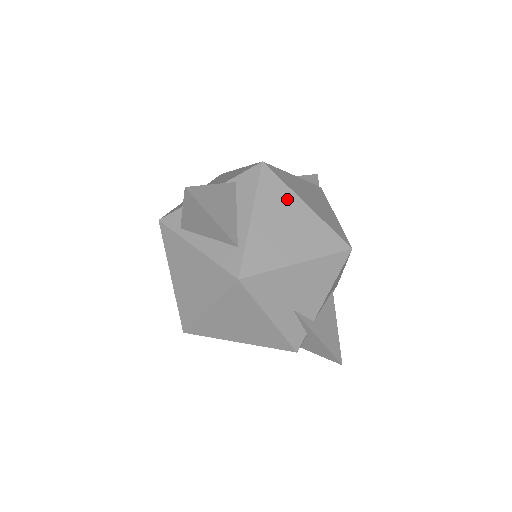
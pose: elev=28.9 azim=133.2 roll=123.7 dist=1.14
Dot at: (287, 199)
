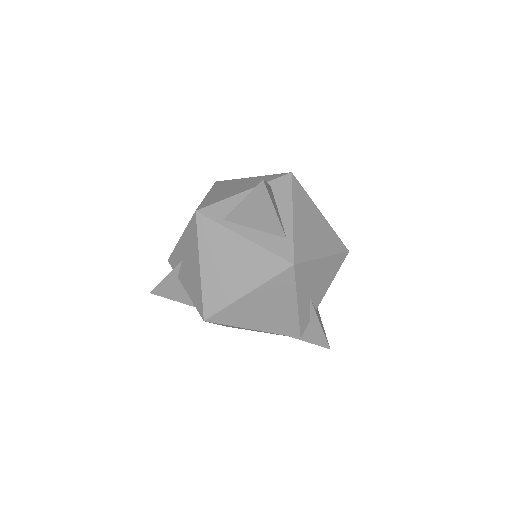
Dot at: (310, 206)
